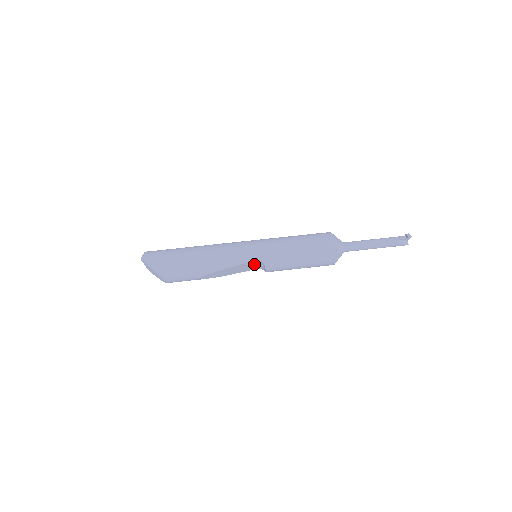
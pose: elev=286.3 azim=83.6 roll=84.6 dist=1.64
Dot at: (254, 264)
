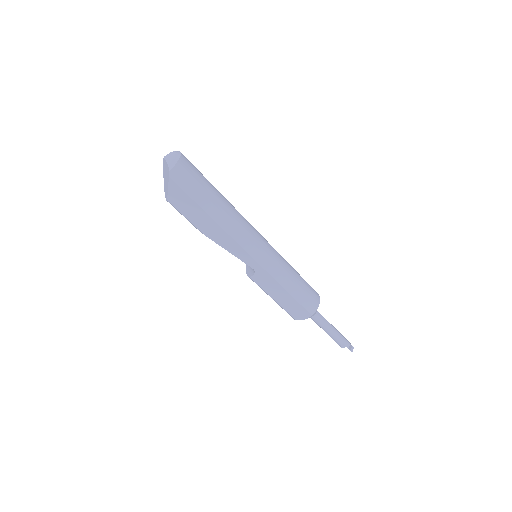
Dot at: occluded
